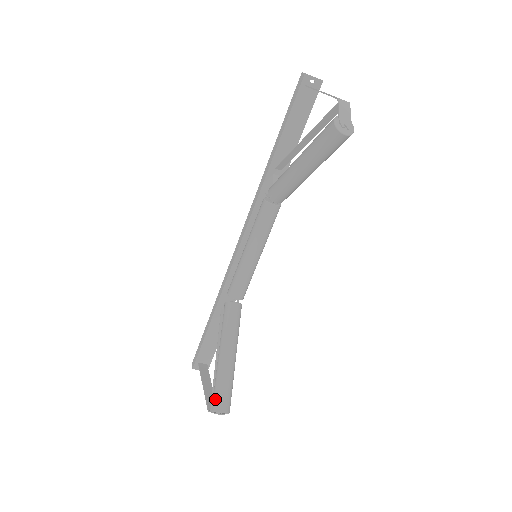
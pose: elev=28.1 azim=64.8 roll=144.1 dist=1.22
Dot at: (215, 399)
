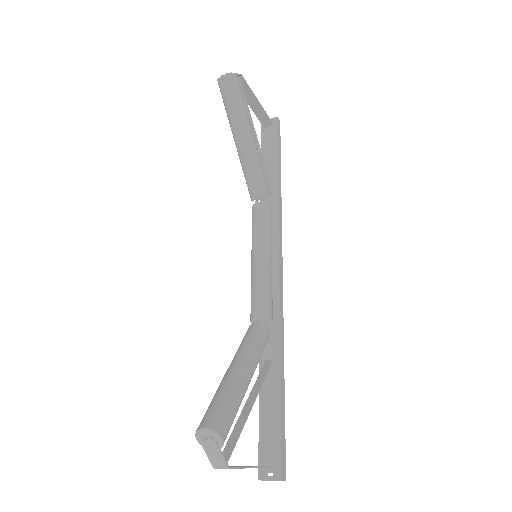
Dot at: occluded
